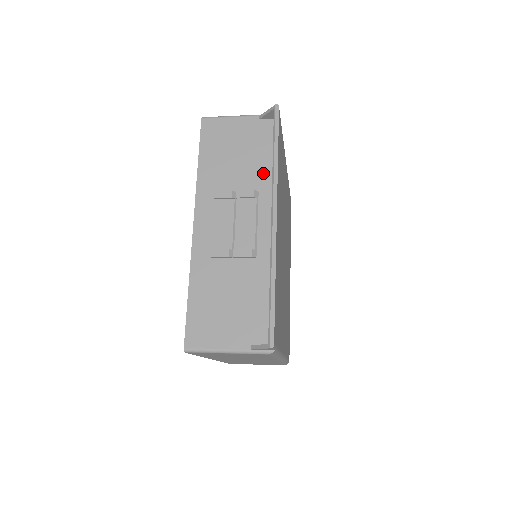
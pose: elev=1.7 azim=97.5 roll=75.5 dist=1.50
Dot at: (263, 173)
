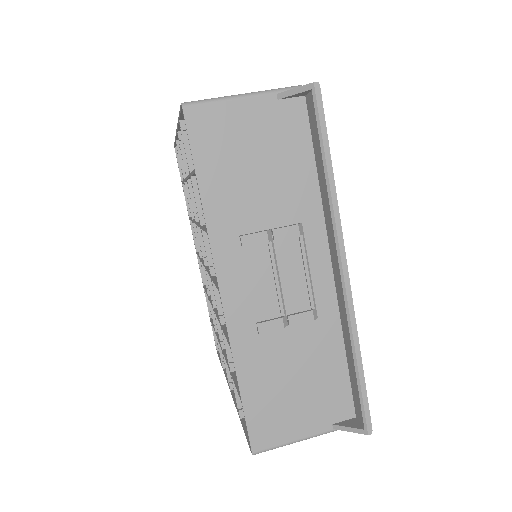
Dot at: (302, 192)
